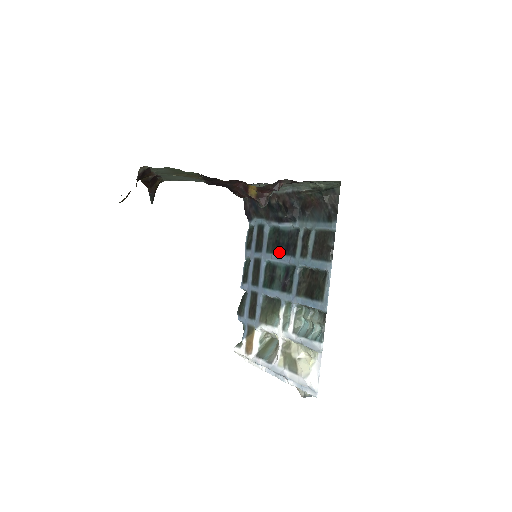
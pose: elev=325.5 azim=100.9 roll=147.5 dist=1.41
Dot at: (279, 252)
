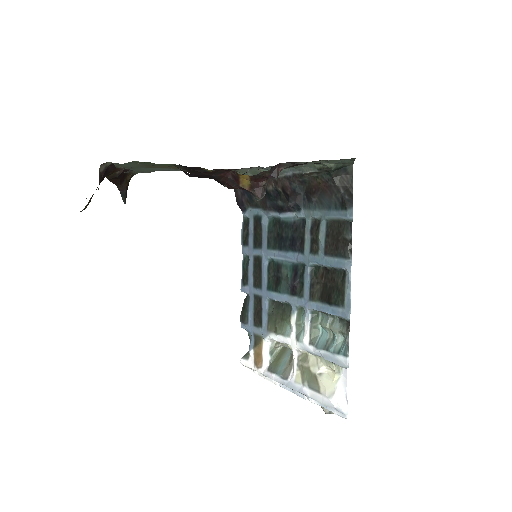
Dot at: (283, 248)
